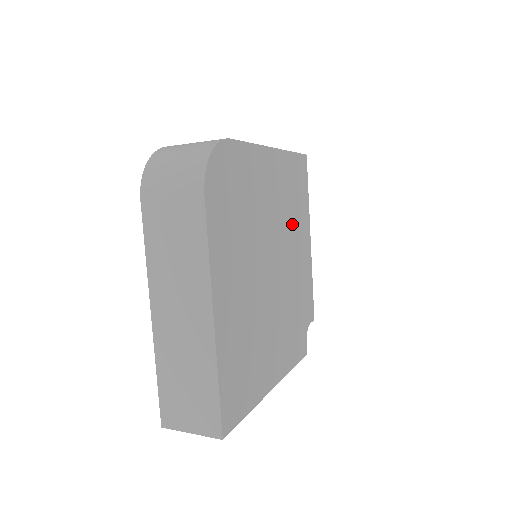
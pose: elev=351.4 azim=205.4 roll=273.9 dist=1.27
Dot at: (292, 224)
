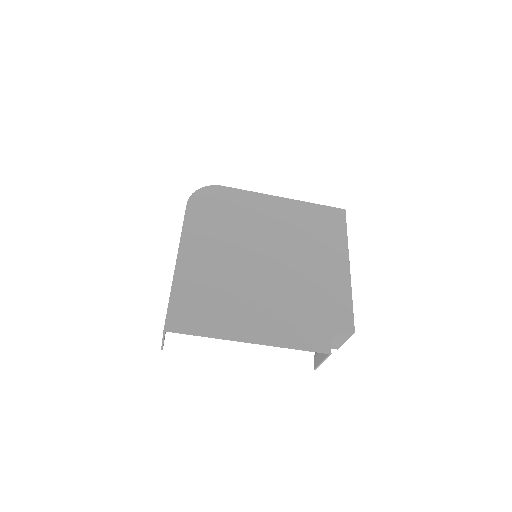
Dot at: (309, 245)
